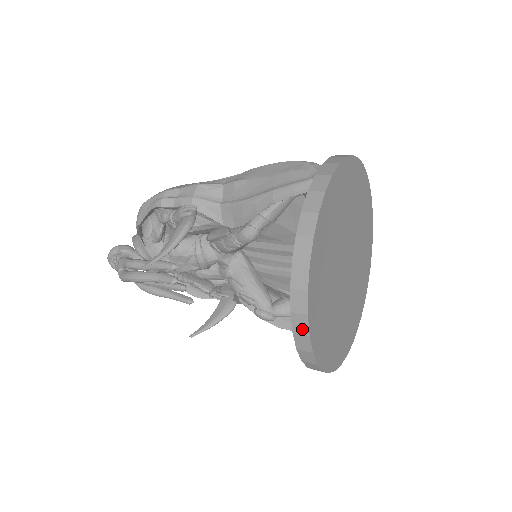
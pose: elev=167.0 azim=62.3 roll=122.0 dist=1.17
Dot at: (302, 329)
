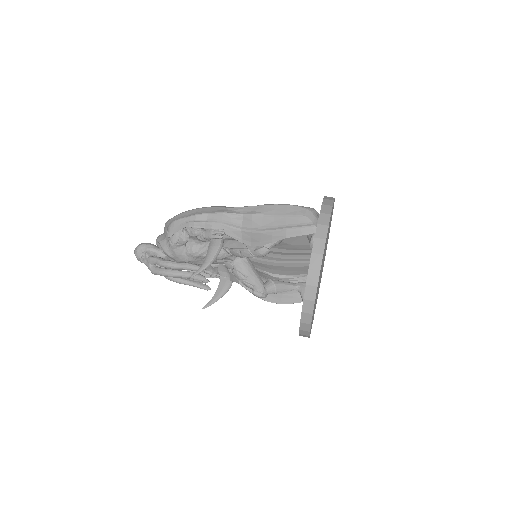
Dot at: (307, 321)
